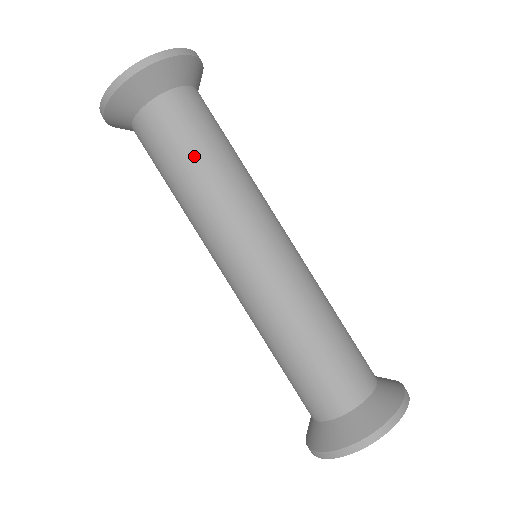
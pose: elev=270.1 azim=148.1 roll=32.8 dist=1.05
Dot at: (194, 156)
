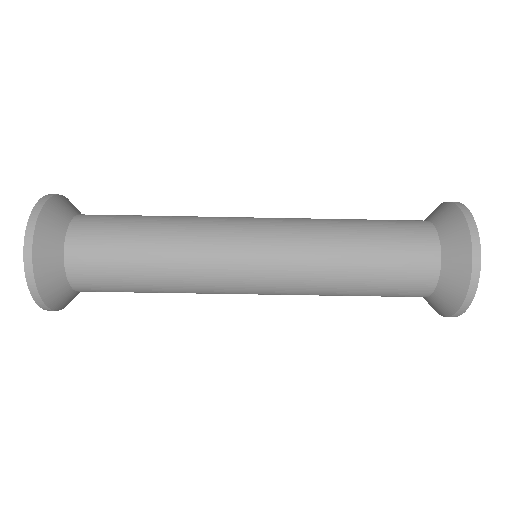
Dot at: (138, 281)
